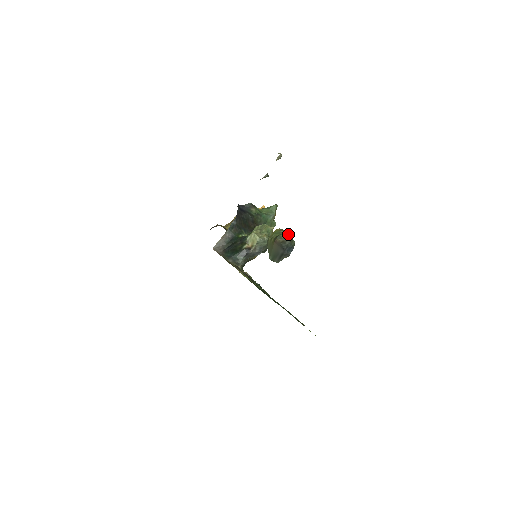
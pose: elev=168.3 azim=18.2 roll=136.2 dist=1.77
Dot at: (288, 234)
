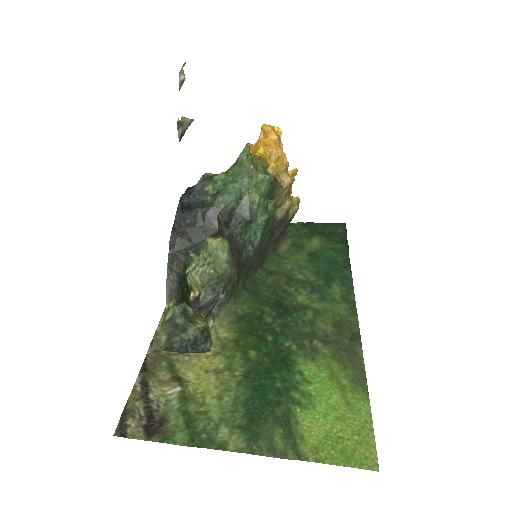
Dot at: (176, 321)
